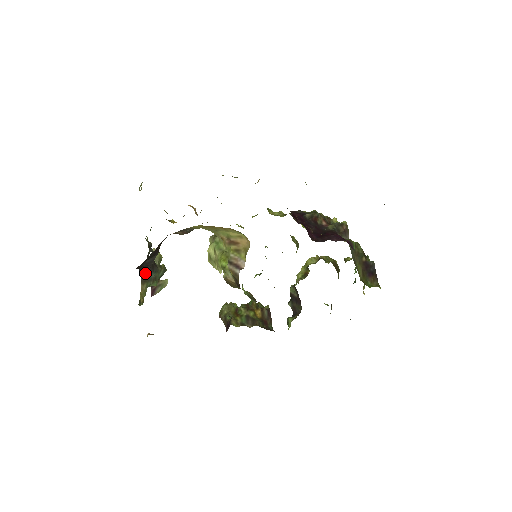
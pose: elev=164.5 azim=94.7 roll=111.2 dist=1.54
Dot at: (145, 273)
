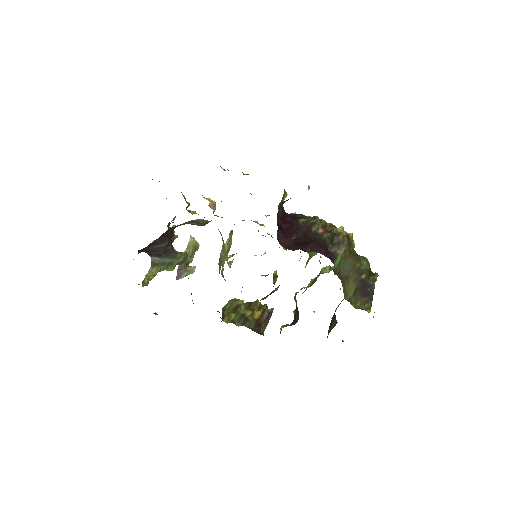
Dot at: (157, 257)
